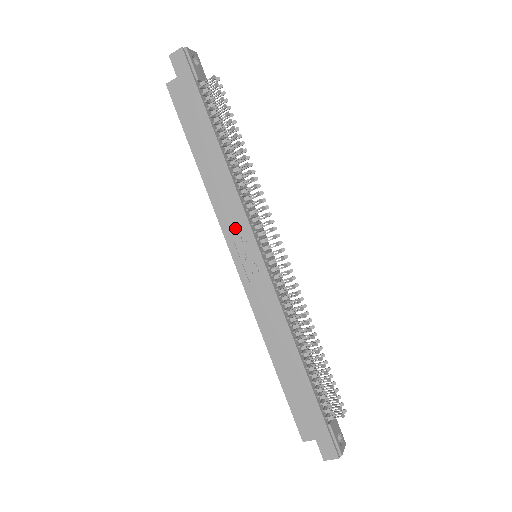
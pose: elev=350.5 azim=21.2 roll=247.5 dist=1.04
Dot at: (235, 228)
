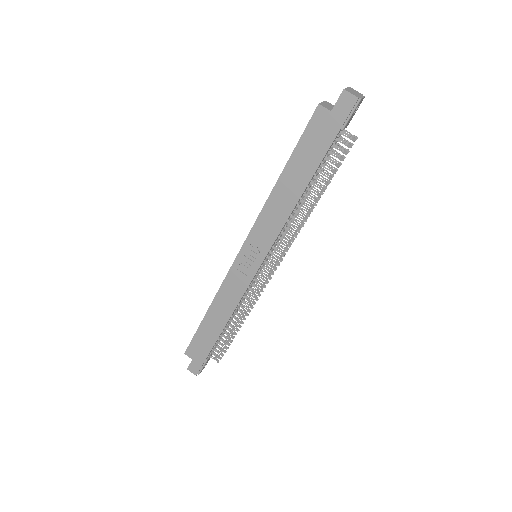
Dot at: (261, 238)
